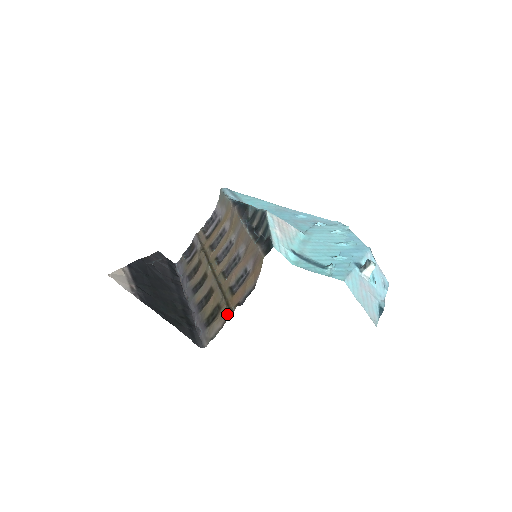
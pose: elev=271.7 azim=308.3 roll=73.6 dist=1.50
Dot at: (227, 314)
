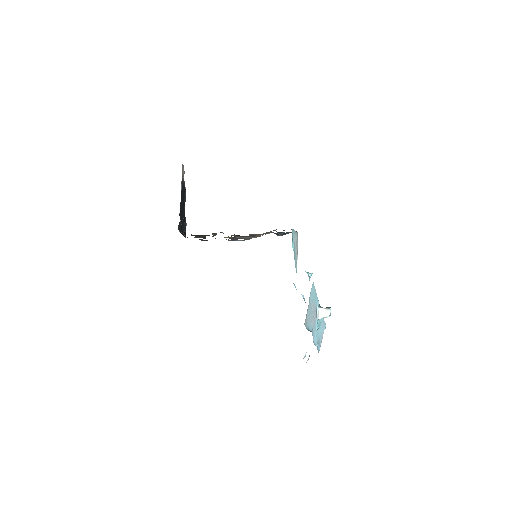
Dot at: occluded
